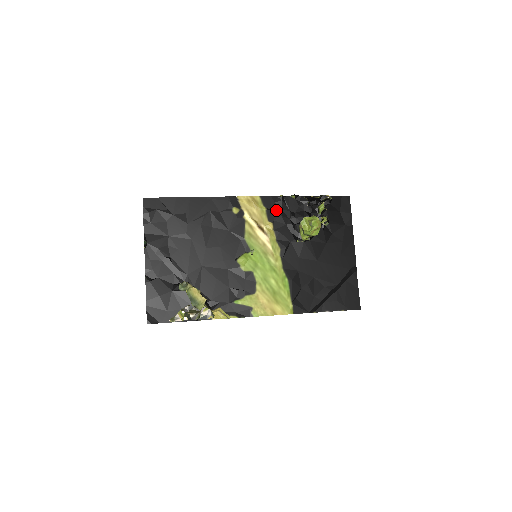
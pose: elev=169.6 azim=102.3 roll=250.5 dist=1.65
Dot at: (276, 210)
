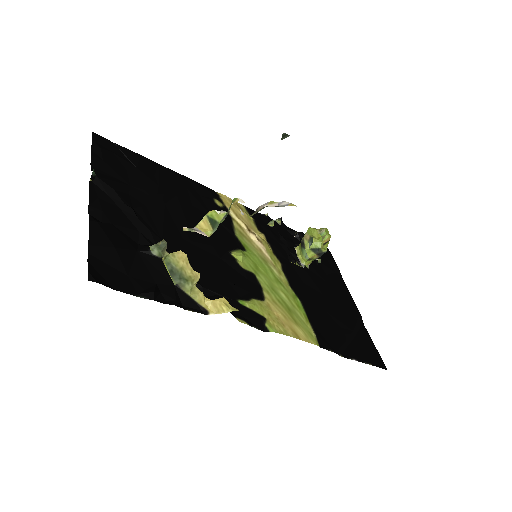
Dot at: (264, 225)
